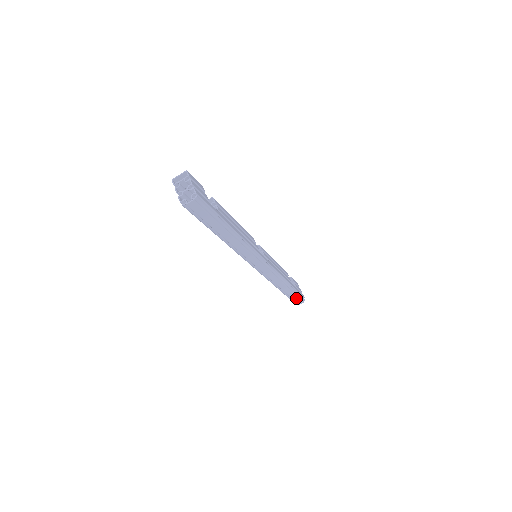
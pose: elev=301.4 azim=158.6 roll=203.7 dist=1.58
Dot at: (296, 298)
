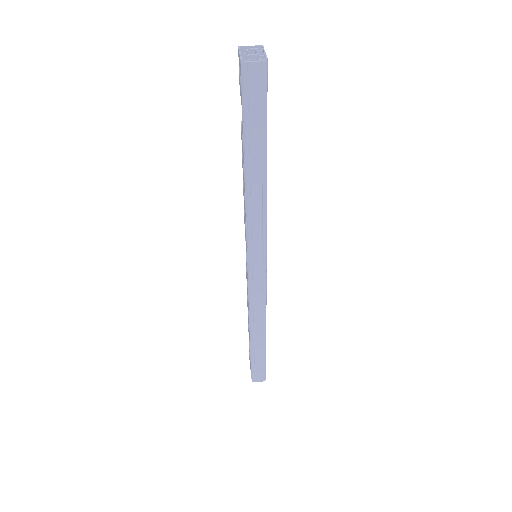
Dot at: (259, 366)
